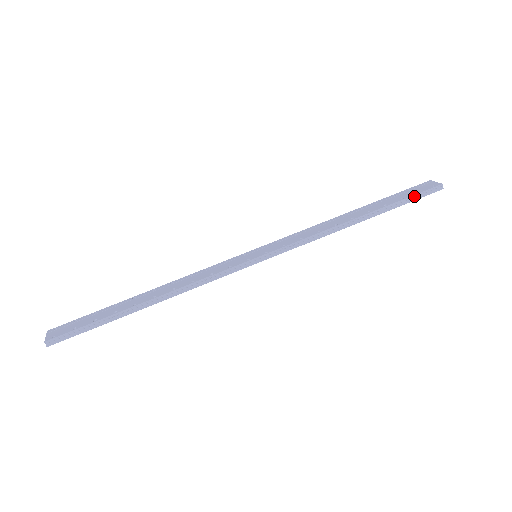
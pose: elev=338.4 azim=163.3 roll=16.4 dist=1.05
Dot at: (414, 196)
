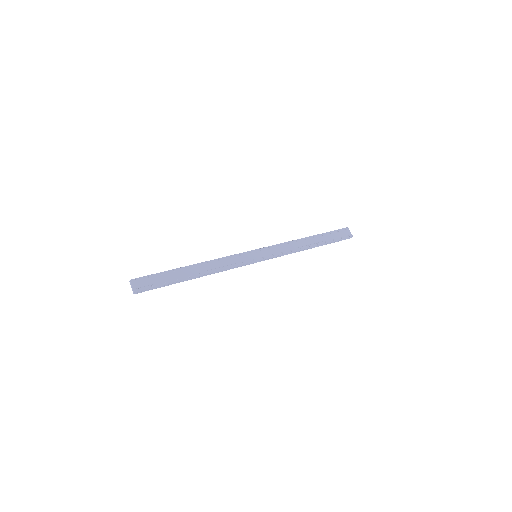
Dot at: (339, 240)
